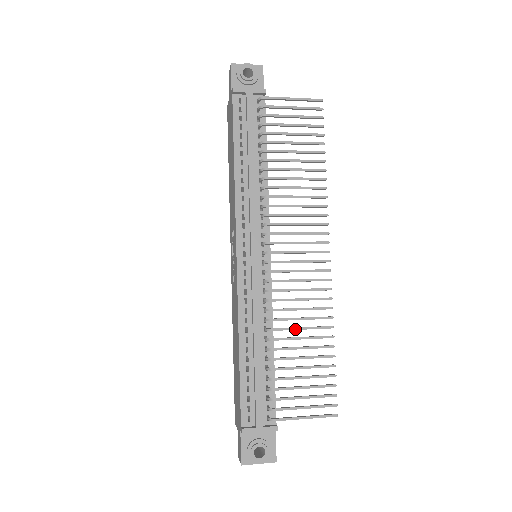
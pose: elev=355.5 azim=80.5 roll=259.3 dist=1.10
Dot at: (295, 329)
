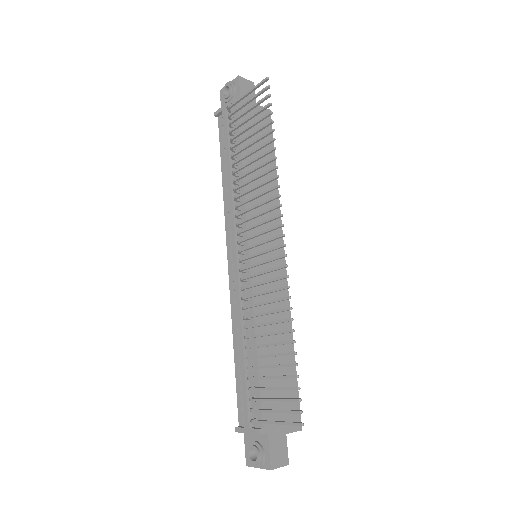
Dot at: (261, 325)
